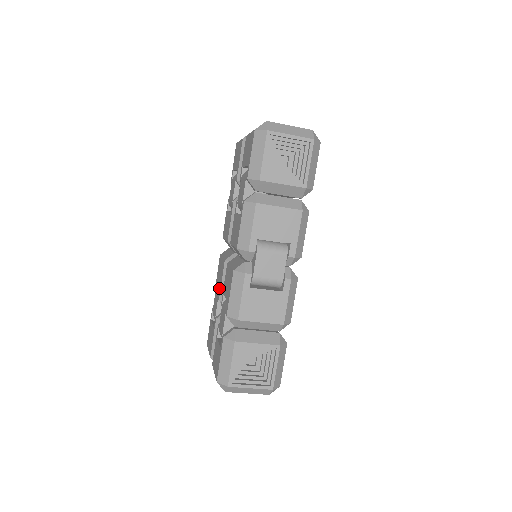
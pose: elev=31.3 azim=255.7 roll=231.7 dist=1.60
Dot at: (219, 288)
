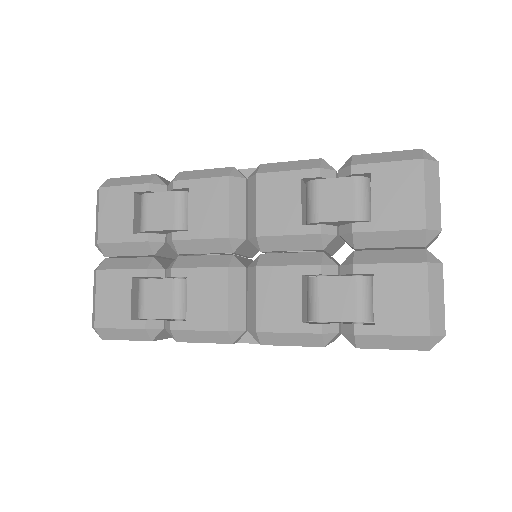
Dot at: (184, 203)
